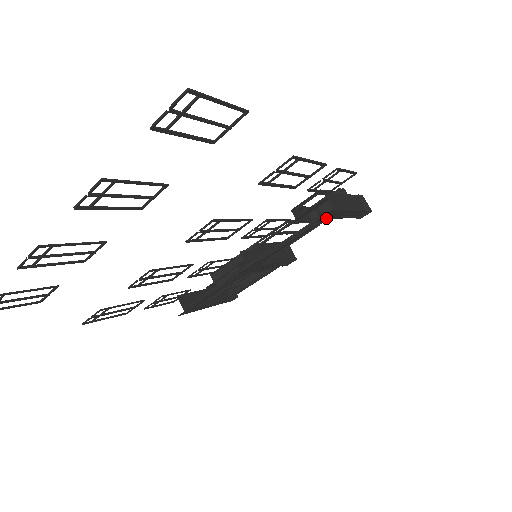
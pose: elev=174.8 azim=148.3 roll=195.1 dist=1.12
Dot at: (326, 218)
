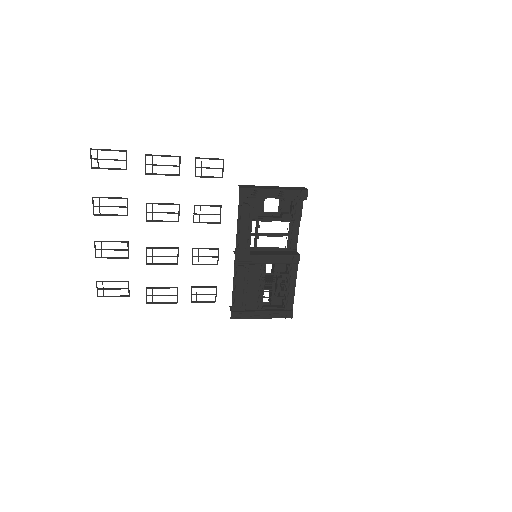
Dot at: (245, 197)
